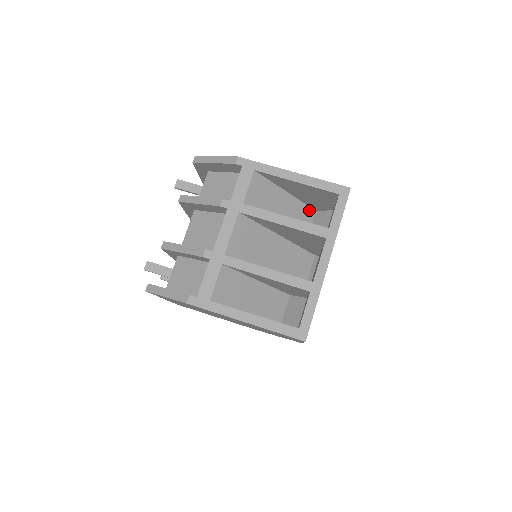
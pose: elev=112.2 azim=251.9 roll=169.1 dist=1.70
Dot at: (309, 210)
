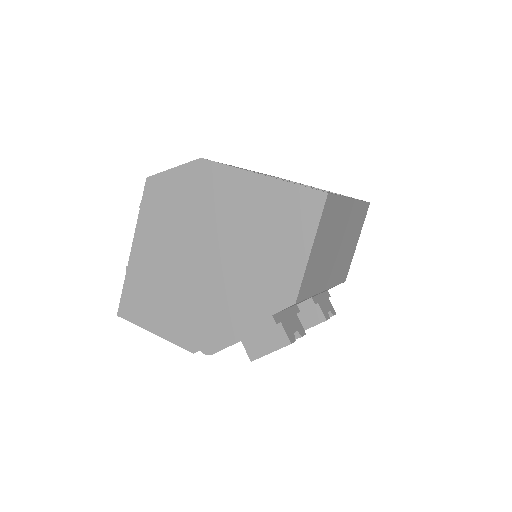
Dot at: occluded
